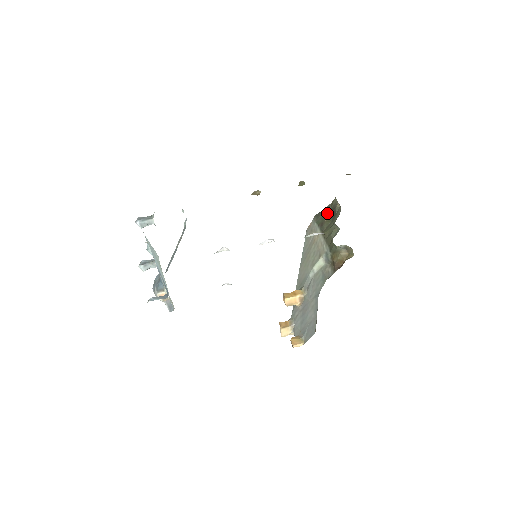
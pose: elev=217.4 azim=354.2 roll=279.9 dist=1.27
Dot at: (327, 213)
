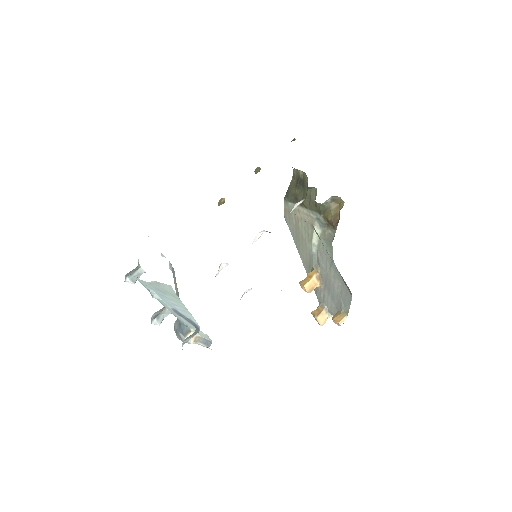
Dot at: (294, 187)
